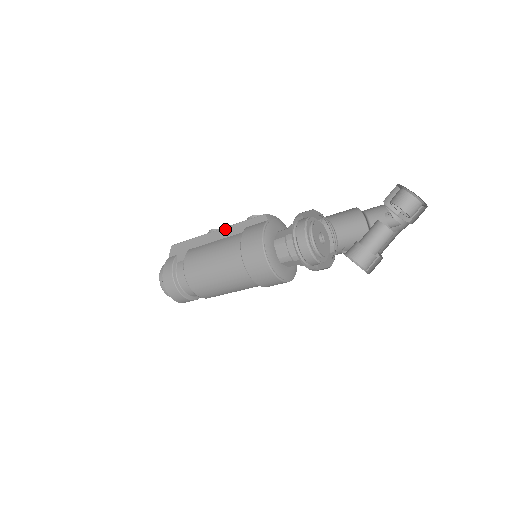
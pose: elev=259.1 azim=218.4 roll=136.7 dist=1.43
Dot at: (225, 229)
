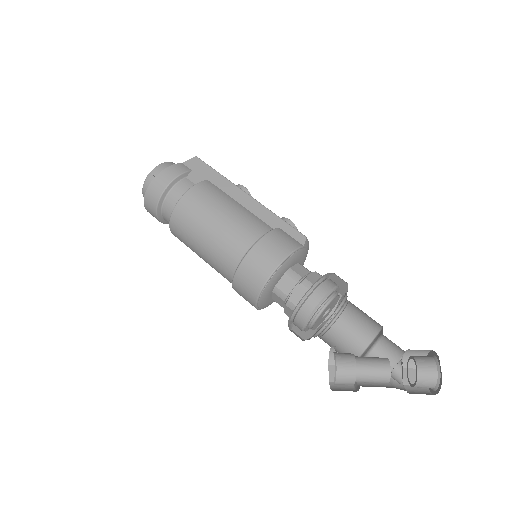
Dot at: (259, 205)
